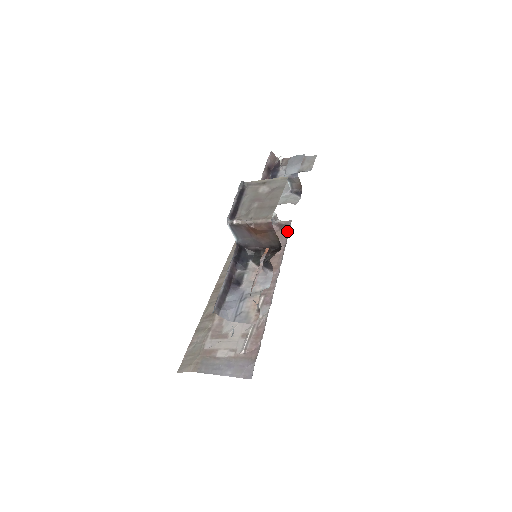
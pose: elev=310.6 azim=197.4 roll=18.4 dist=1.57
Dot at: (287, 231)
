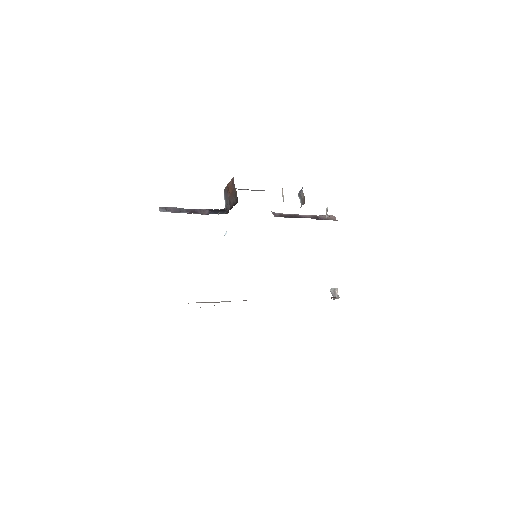
Dot at: occluded
